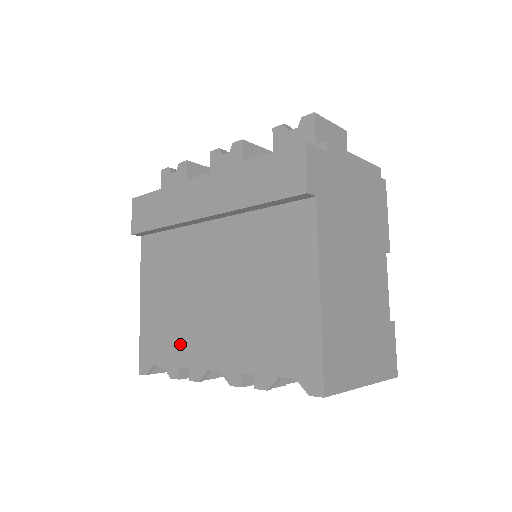
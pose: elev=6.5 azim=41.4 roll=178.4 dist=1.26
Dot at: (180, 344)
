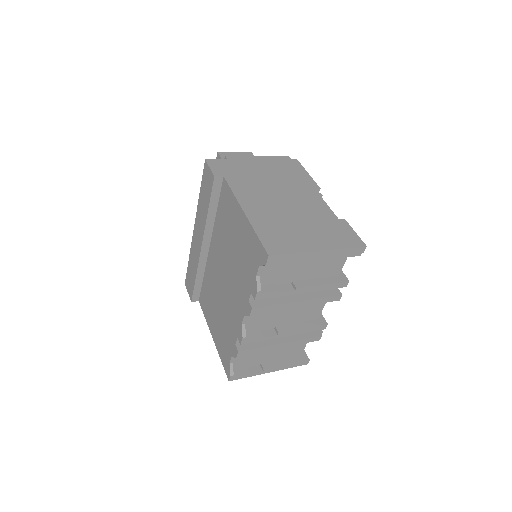
Dot at: (230, 330)
